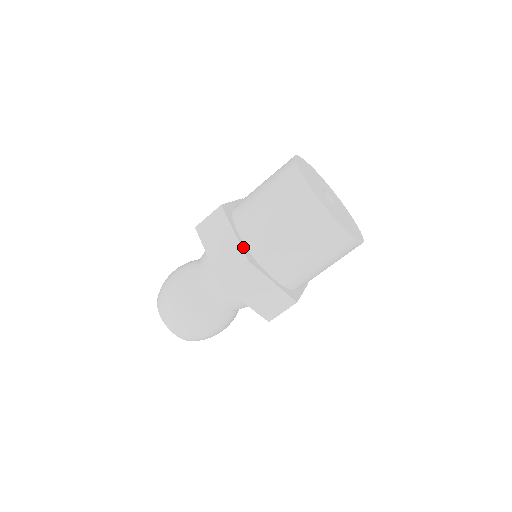
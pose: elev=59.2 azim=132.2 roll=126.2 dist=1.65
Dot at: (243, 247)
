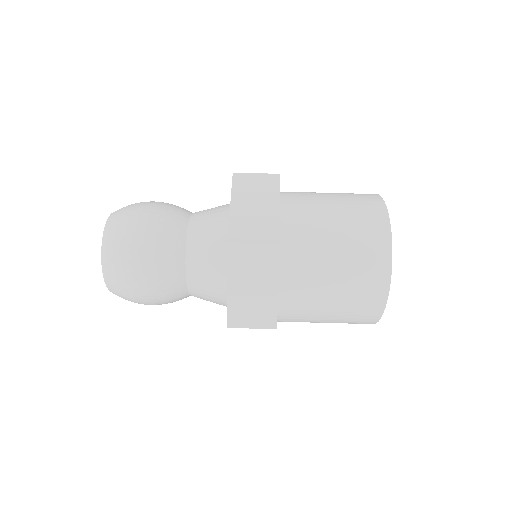
Dot at: (280, 224)
